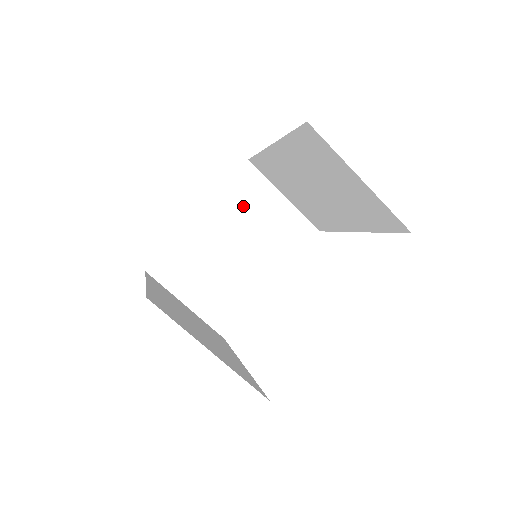
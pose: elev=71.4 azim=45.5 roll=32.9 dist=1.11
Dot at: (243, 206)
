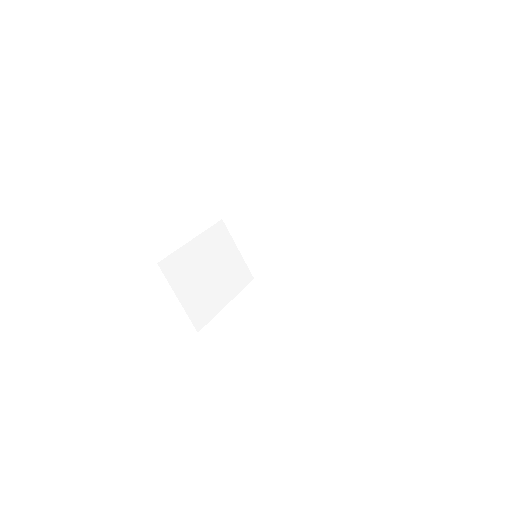
Dot at: (217, 245)
